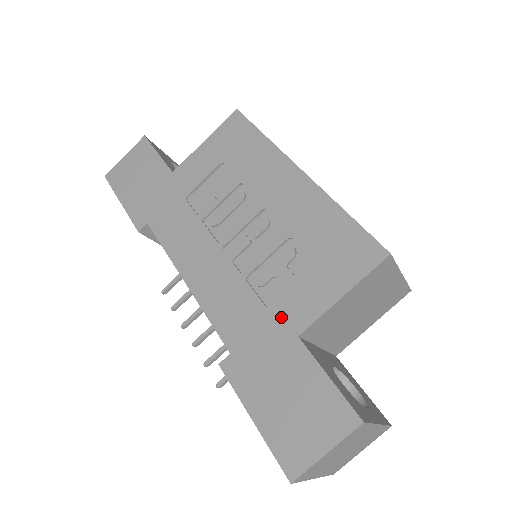
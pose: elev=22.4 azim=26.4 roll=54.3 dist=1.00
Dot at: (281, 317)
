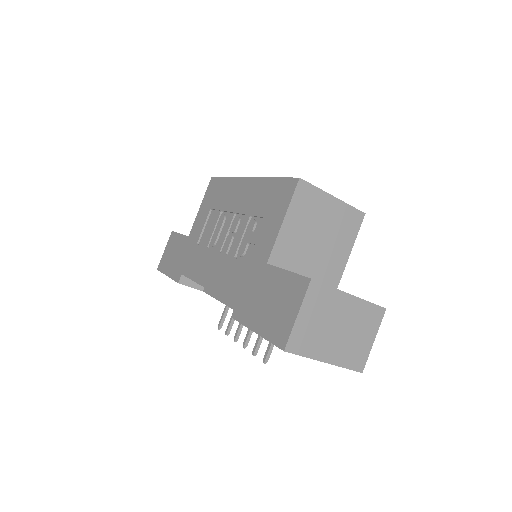
Dot at: (256, 261)
